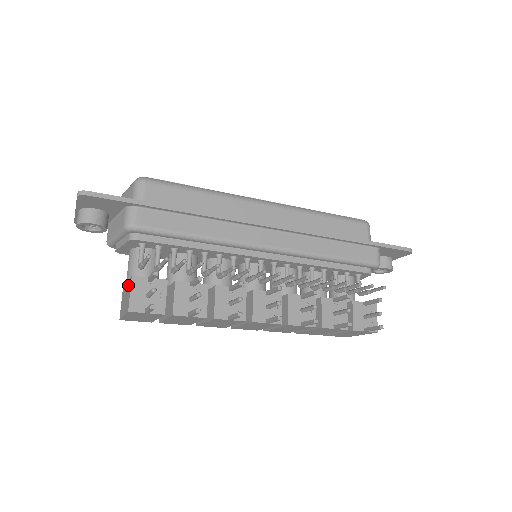
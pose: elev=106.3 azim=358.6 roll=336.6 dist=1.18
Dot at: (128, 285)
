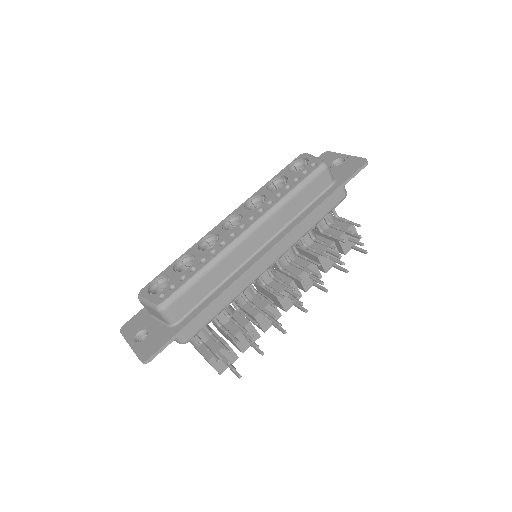
Dot at: occluded
